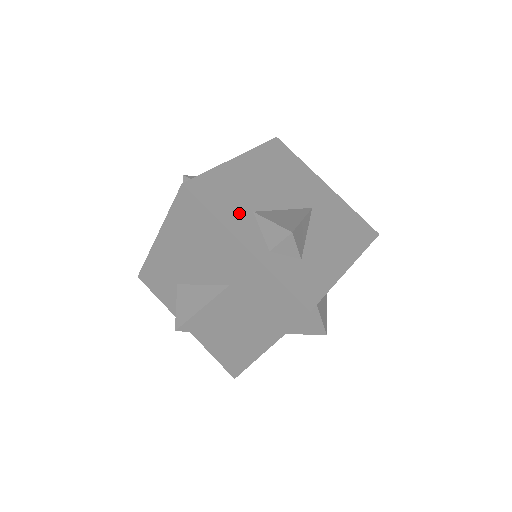
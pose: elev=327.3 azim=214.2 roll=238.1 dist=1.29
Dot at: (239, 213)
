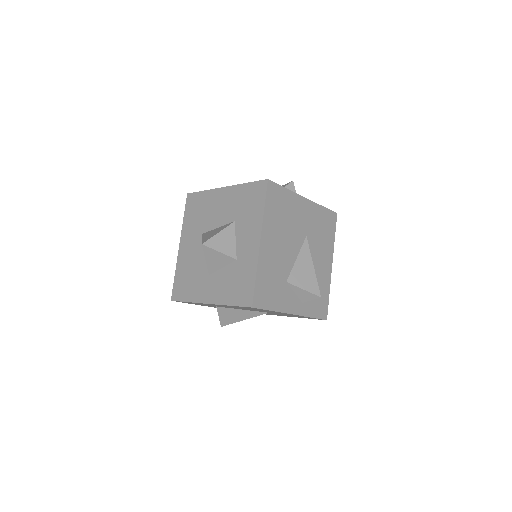
Dot at: (282, 293)
